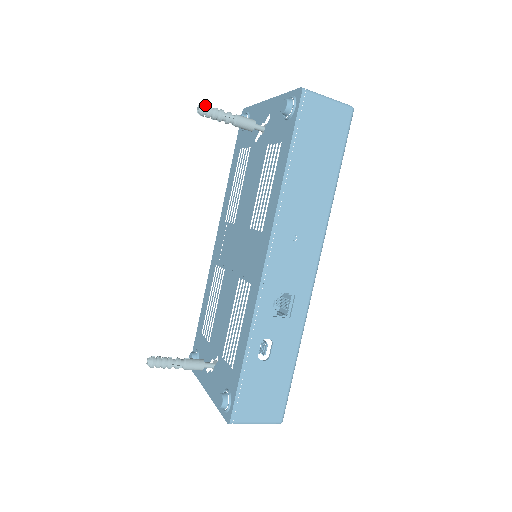
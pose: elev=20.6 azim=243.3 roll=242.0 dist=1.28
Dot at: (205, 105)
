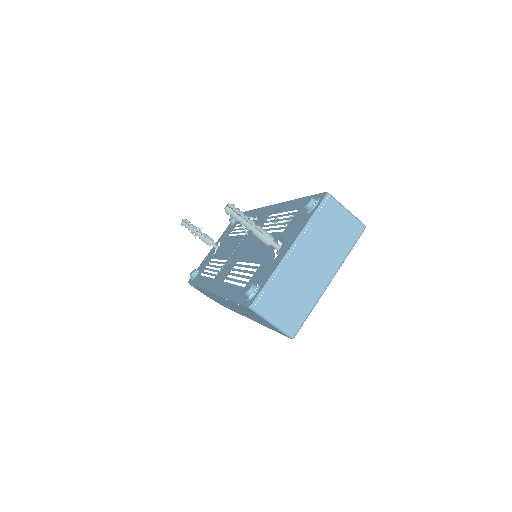
Dot at: occluded
